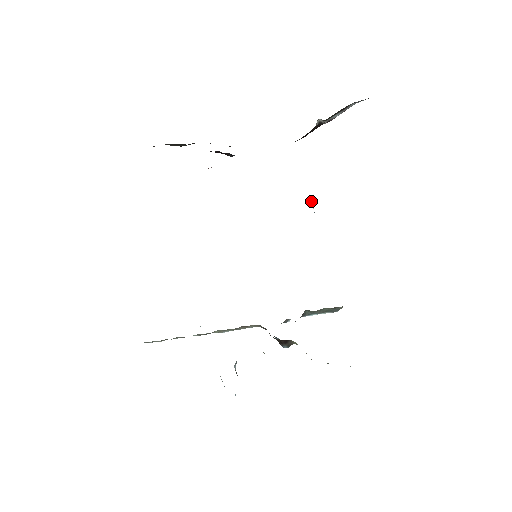
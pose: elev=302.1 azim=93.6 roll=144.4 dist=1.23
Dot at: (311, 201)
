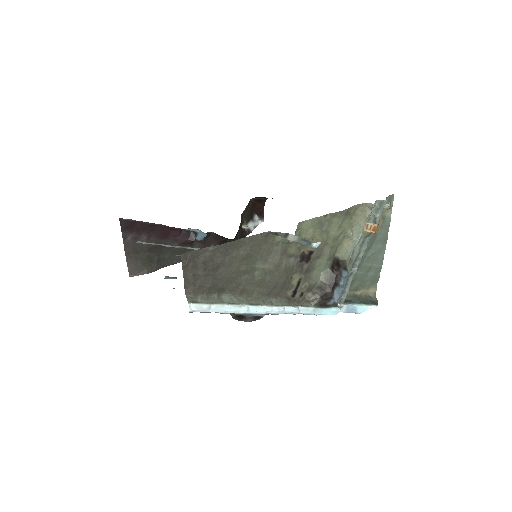
Dot at: occluded
